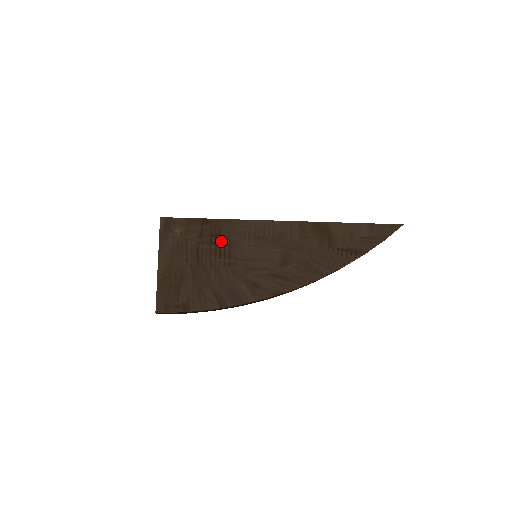
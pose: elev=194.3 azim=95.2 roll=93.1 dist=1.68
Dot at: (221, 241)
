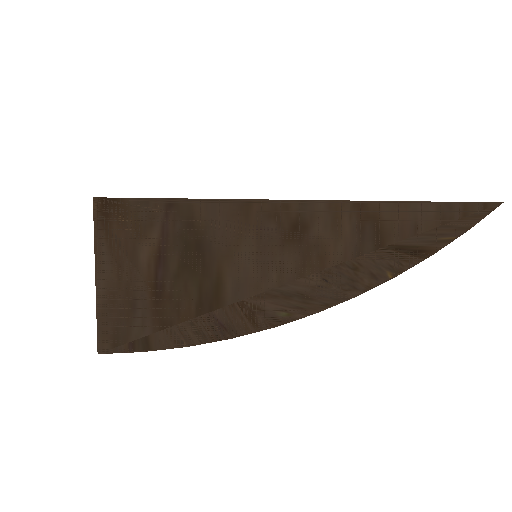
Dot at: (198, 237)
